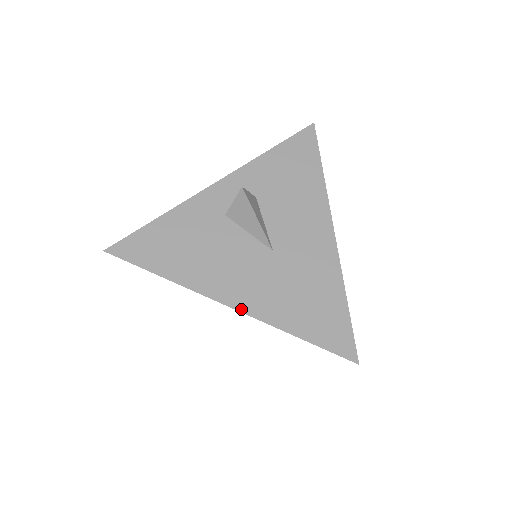
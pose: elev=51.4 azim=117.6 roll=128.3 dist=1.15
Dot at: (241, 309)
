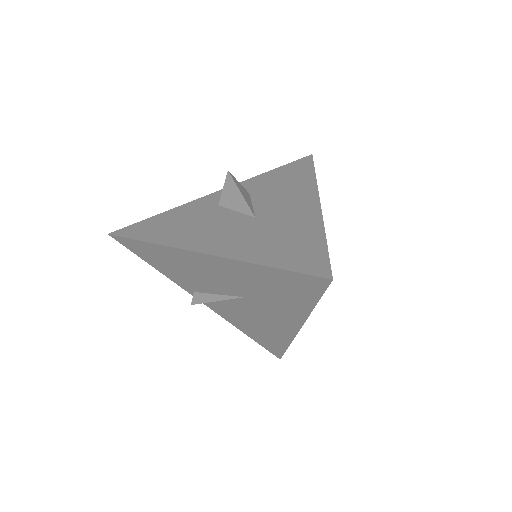
Dot at: (212, 253)
